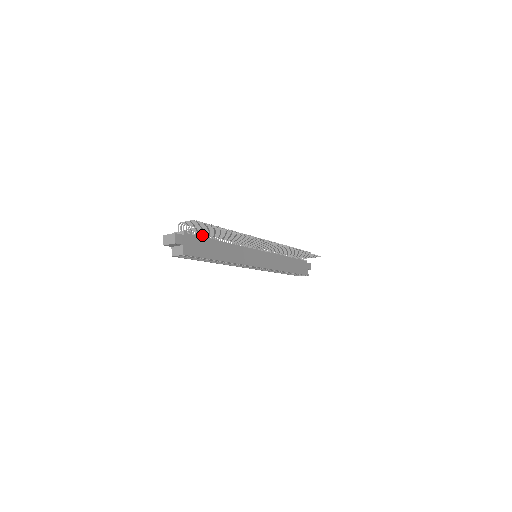
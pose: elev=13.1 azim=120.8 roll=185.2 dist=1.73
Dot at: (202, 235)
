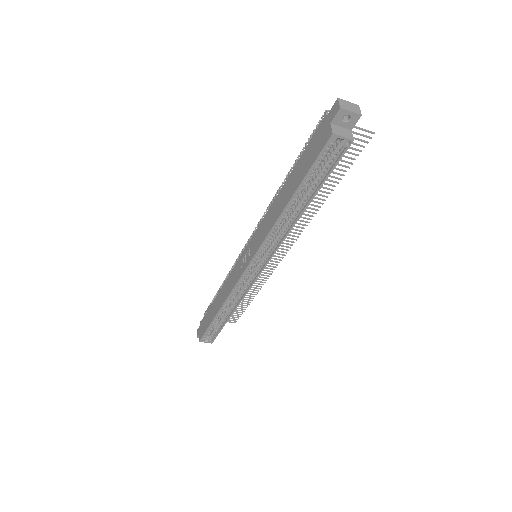
Dot at: occluded
